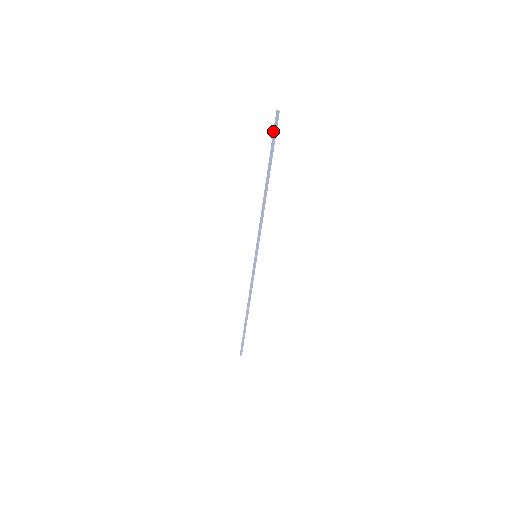
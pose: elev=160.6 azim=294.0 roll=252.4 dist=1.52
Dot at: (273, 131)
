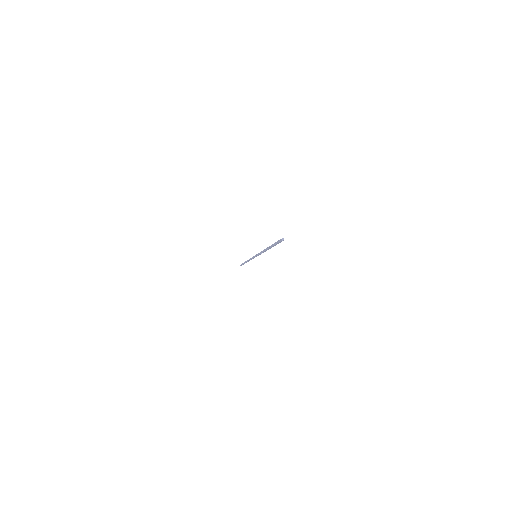
Dot at: (277, 241)
